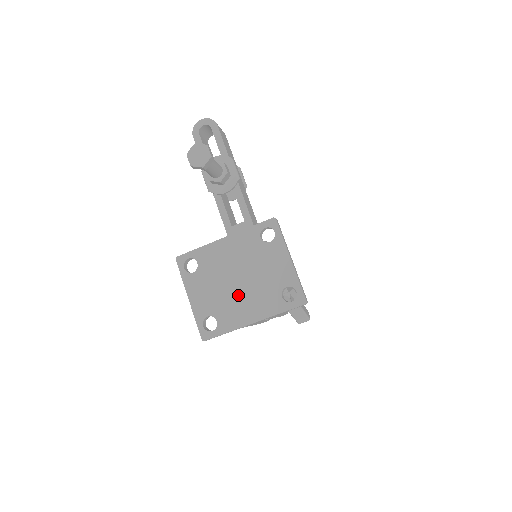
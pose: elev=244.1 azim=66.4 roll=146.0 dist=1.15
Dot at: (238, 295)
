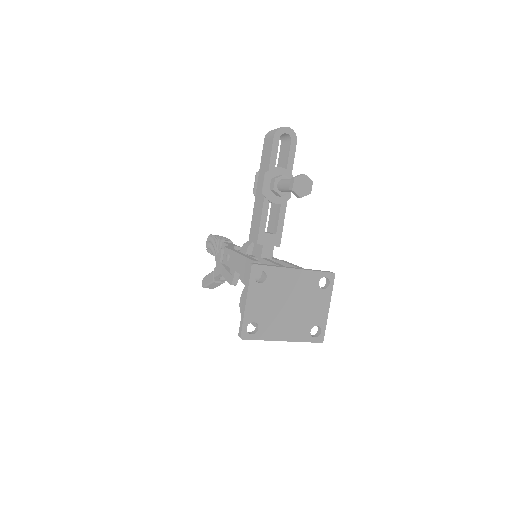
Dot at: (283, 316)
